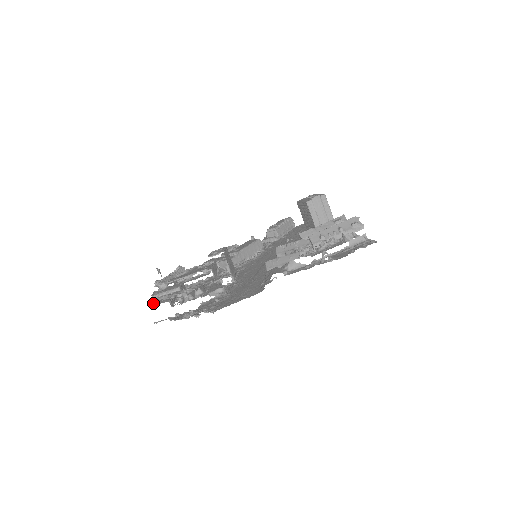
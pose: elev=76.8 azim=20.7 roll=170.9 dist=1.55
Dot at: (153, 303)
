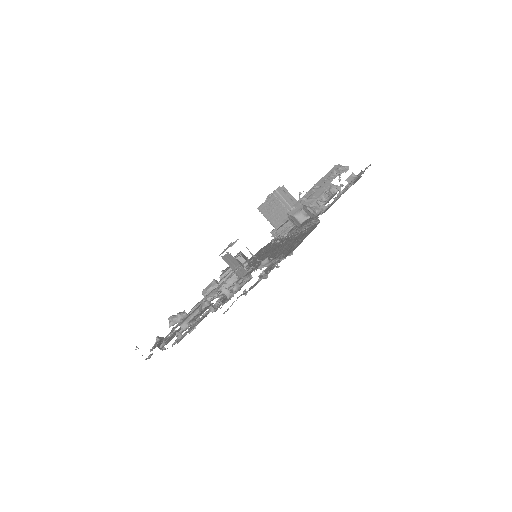
Dot at: (203, 304)
